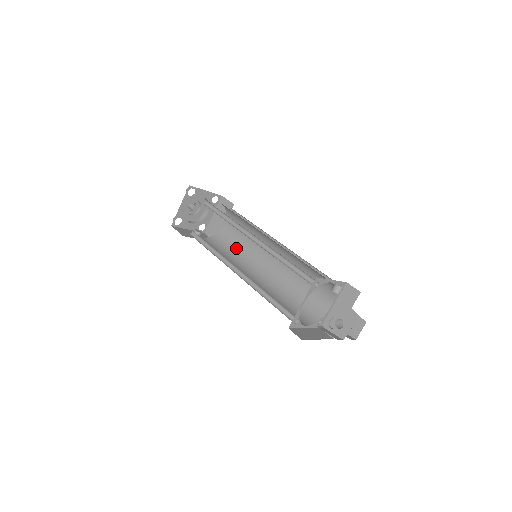
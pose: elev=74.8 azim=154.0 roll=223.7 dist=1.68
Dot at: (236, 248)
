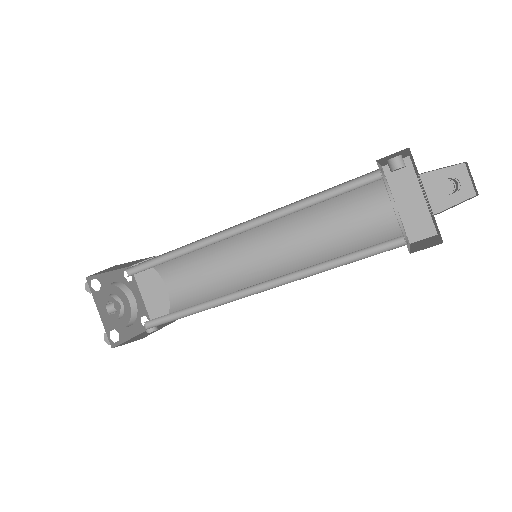
Dot at: (214, 290)
